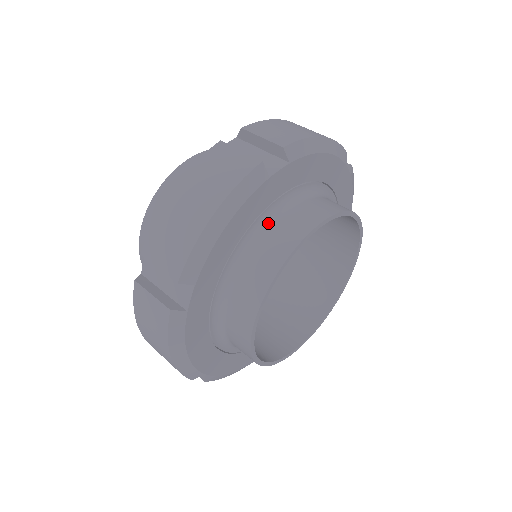
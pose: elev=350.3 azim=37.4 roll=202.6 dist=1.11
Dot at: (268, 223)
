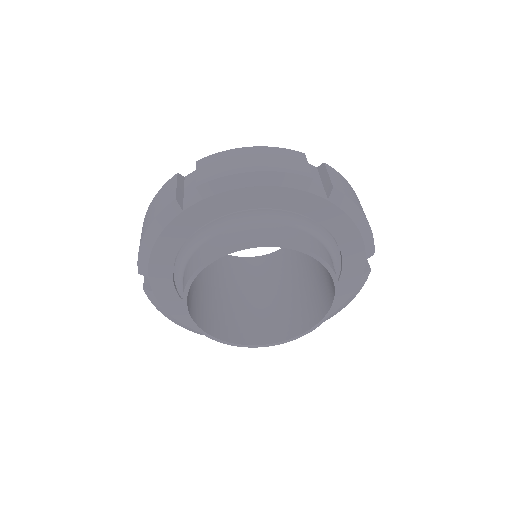
Dot at: (200, 242)
